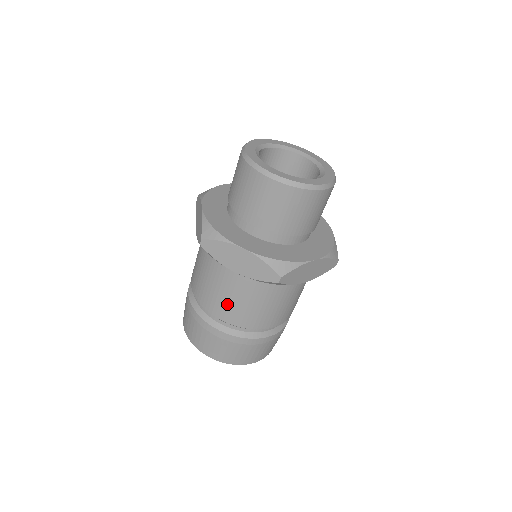
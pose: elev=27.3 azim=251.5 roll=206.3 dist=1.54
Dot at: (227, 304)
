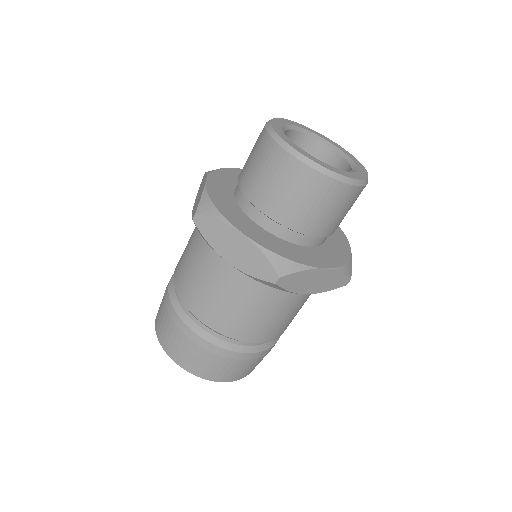
Dot at: (209, 301)
